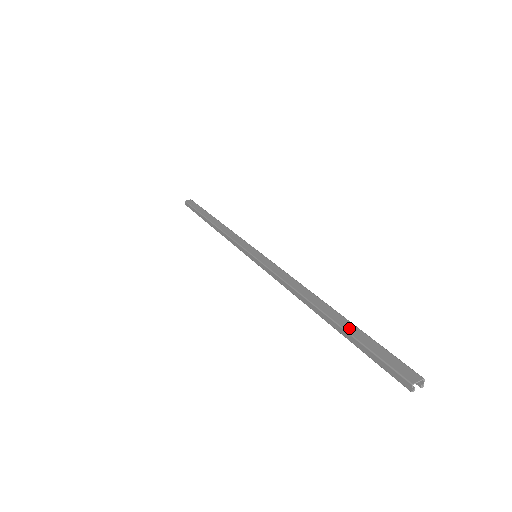
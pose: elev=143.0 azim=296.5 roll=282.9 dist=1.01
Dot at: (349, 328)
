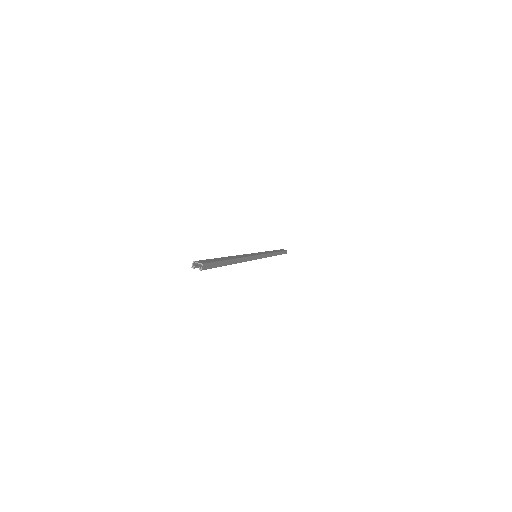
Dot at: (220, 258)
